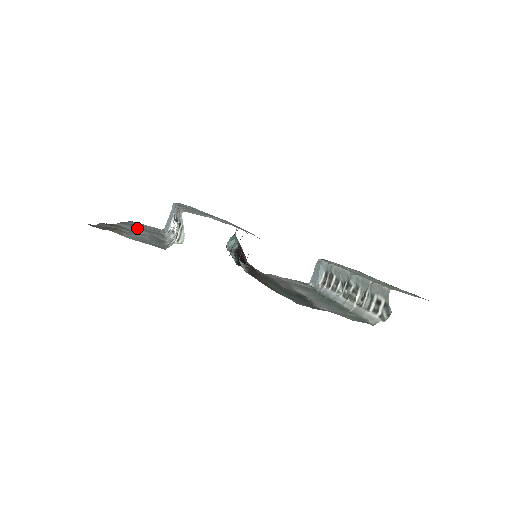
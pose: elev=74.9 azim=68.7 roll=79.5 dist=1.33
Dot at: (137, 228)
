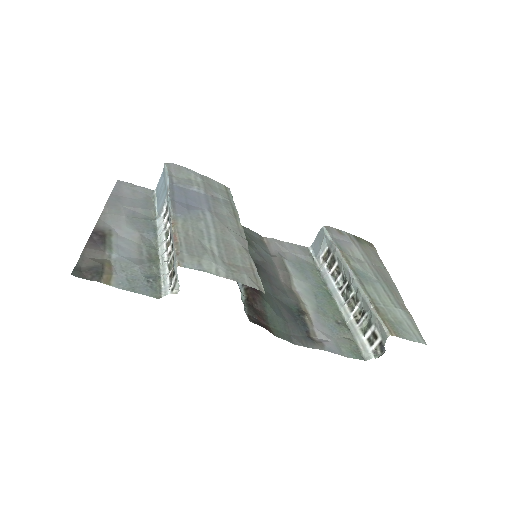
Dot at: (126, 222)
